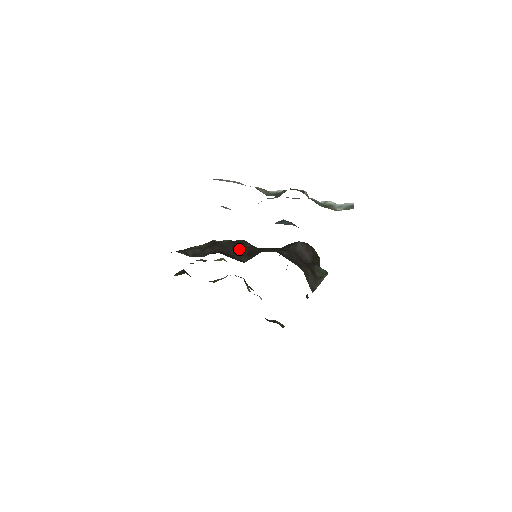
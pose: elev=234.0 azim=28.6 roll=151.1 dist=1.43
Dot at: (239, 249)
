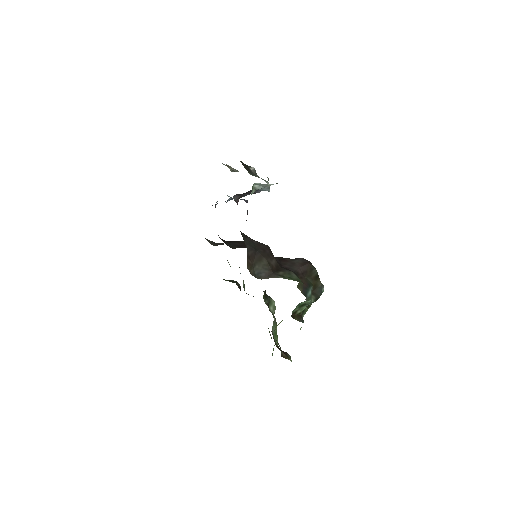
Dot at: (243, 245)
